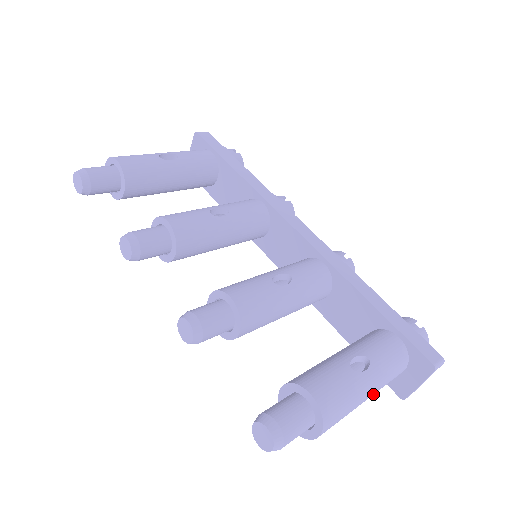
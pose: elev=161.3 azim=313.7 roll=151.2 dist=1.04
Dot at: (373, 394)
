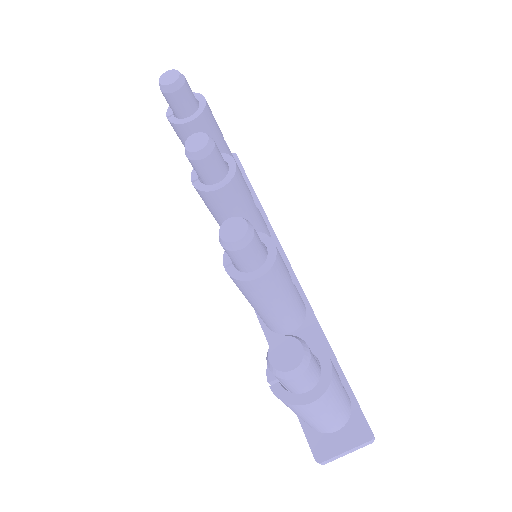
Dot at: (327, 421)
